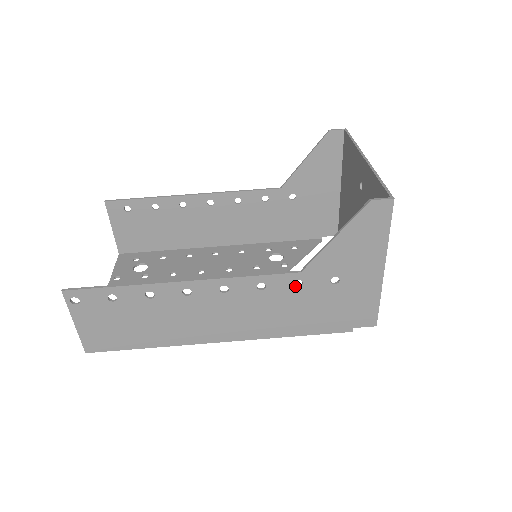
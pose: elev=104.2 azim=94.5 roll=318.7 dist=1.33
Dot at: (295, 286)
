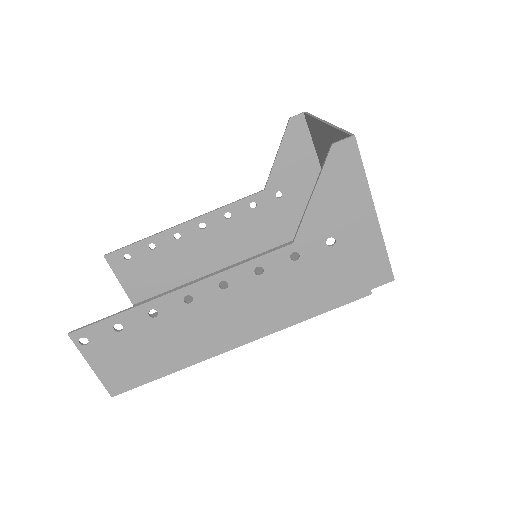
Dot at: (293, 260)
